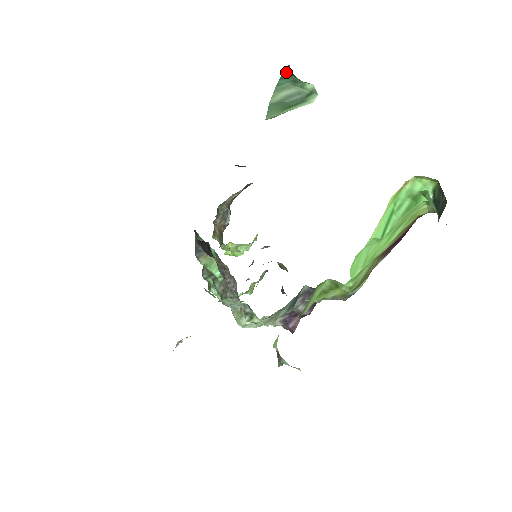
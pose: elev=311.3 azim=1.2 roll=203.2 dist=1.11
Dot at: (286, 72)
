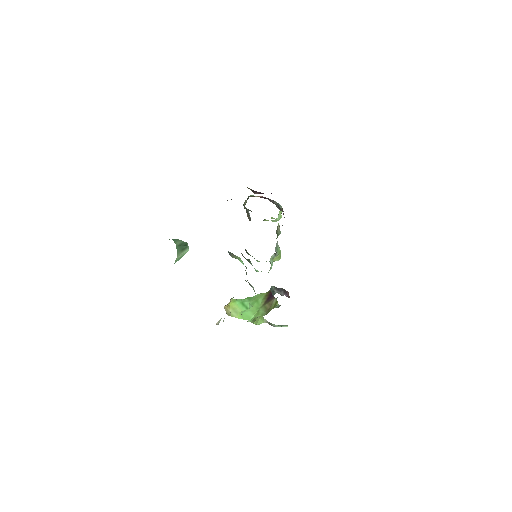
Dot at: occluded
